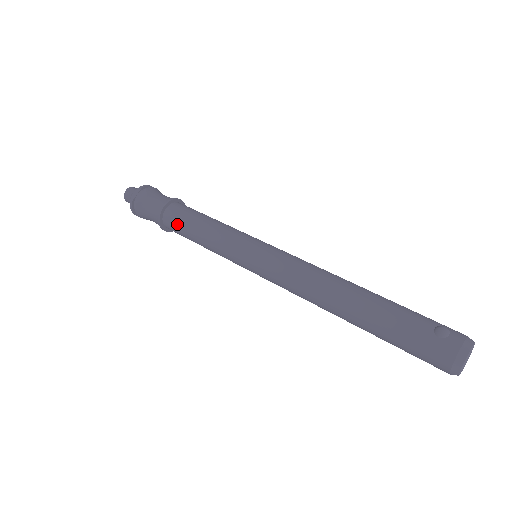
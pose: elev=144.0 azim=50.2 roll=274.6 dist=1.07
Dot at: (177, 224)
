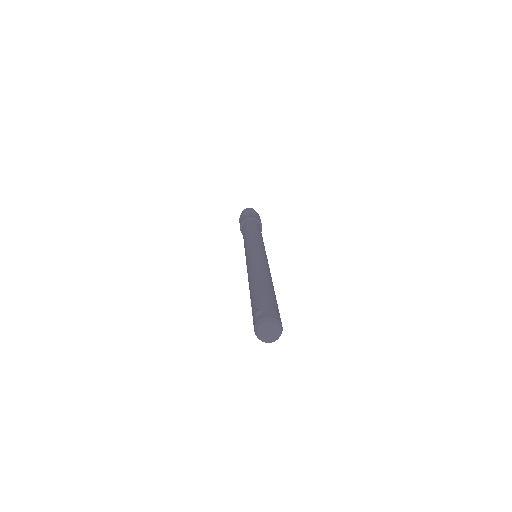
Dot at: occluded
